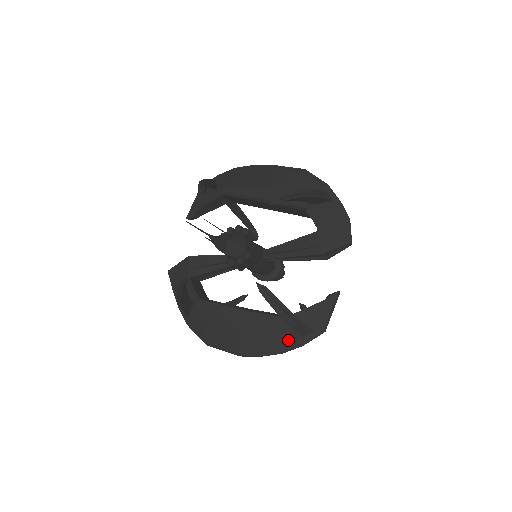
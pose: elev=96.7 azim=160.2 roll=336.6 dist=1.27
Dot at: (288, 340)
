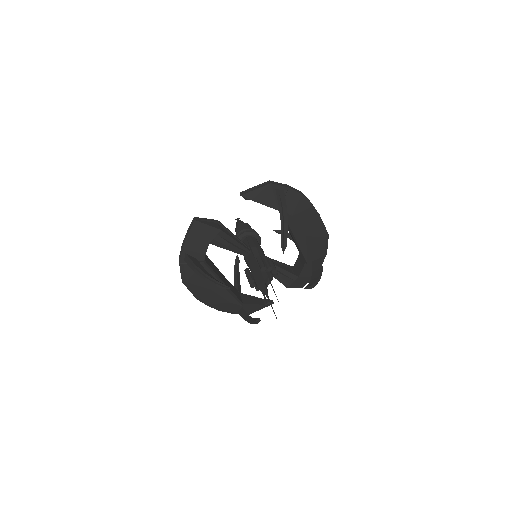
Dot at: (231, 310)
